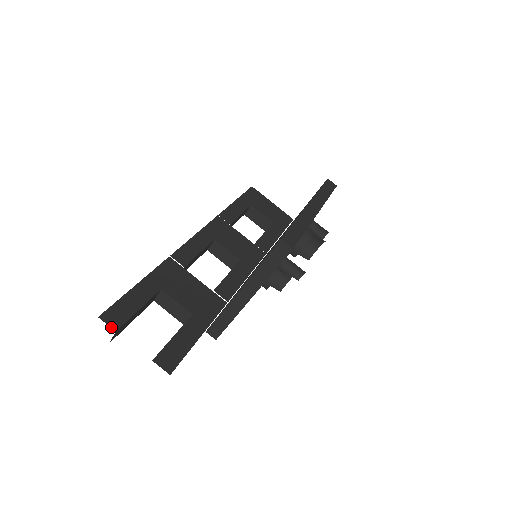
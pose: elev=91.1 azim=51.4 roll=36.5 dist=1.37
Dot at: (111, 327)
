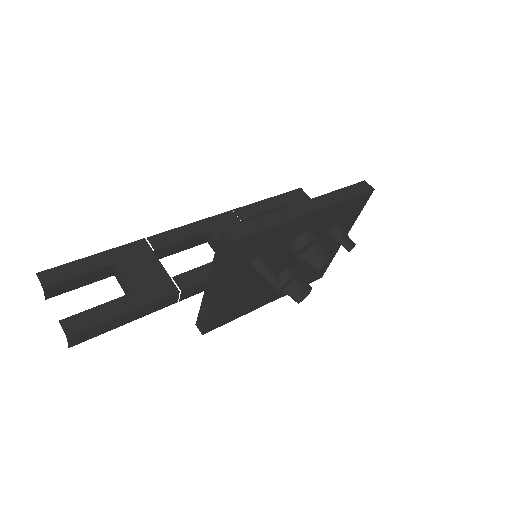
Dot at: (41, 284)
